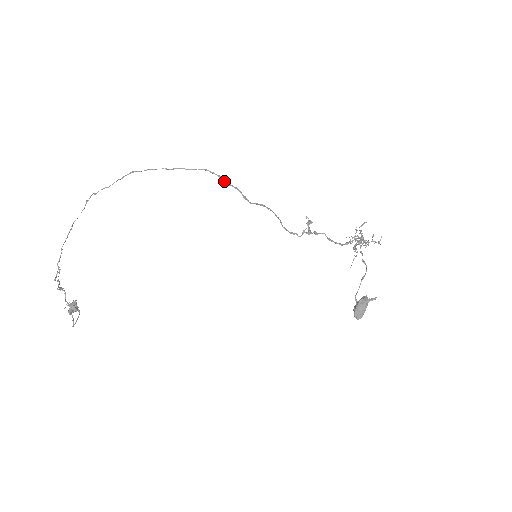
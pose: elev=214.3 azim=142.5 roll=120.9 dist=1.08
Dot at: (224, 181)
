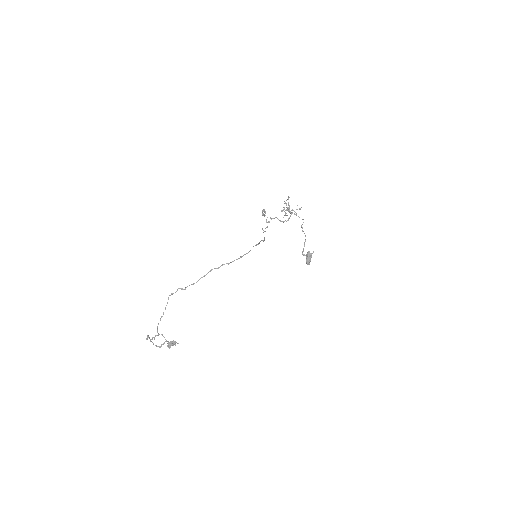
Dot at: occluded
